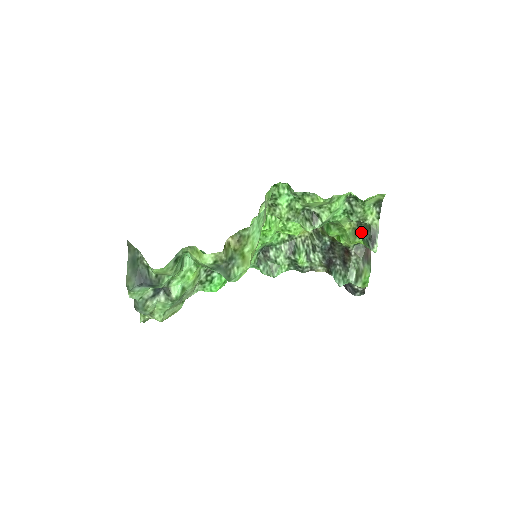
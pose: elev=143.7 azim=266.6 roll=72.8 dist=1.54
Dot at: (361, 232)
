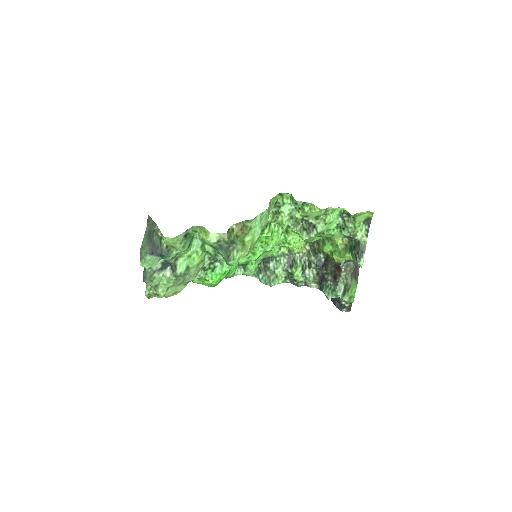
Dot at: (351, 248)
